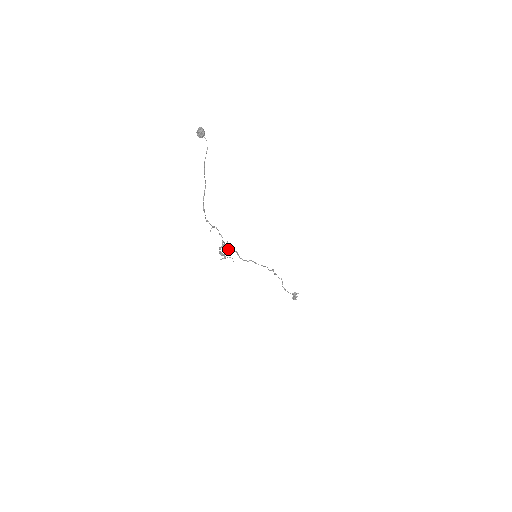
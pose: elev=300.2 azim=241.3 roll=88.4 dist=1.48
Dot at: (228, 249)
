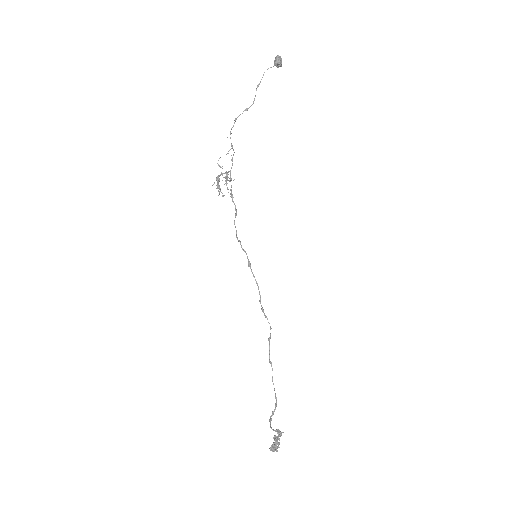
Dot at: (227, 174)
